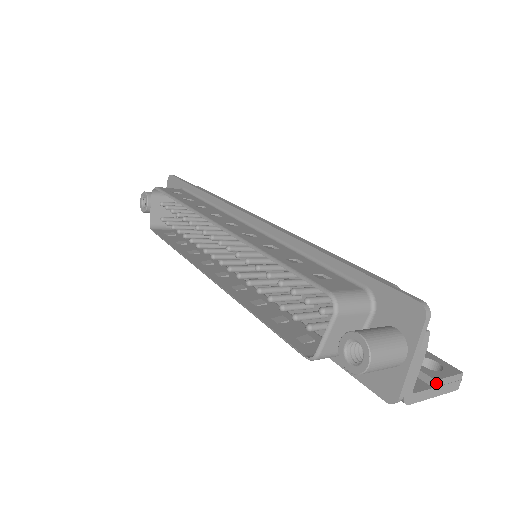
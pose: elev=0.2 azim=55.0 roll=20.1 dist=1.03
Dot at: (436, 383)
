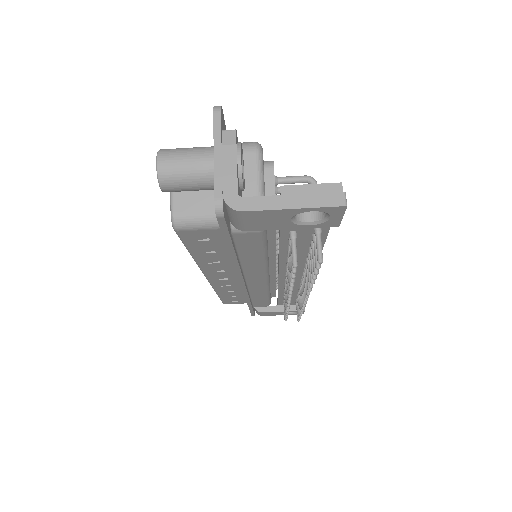
Dot at: (285, 190)
